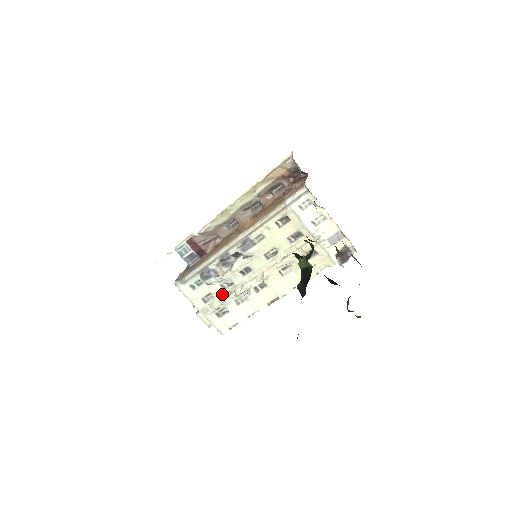
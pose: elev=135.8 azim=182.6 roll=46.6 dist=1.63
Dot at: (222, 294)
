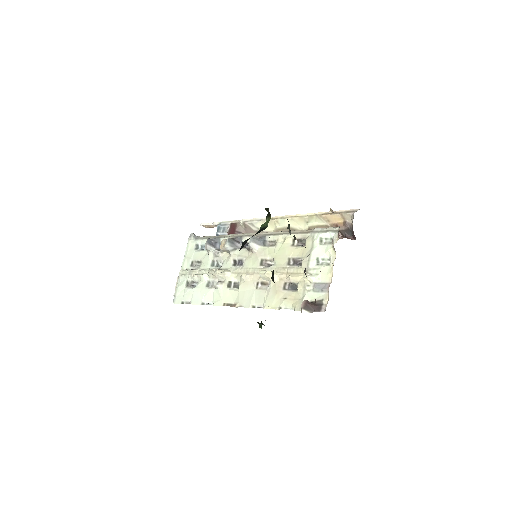
Dot at: (207, 268)
